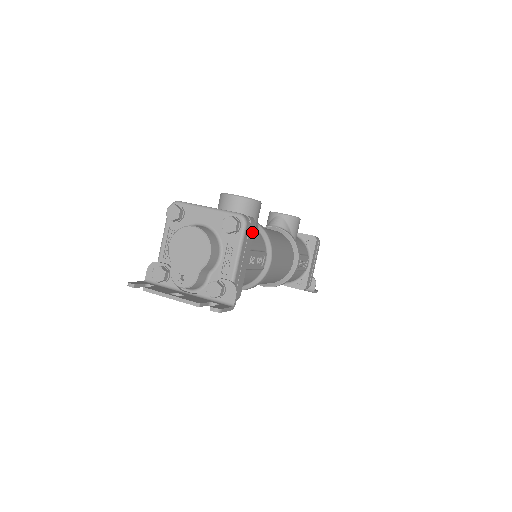
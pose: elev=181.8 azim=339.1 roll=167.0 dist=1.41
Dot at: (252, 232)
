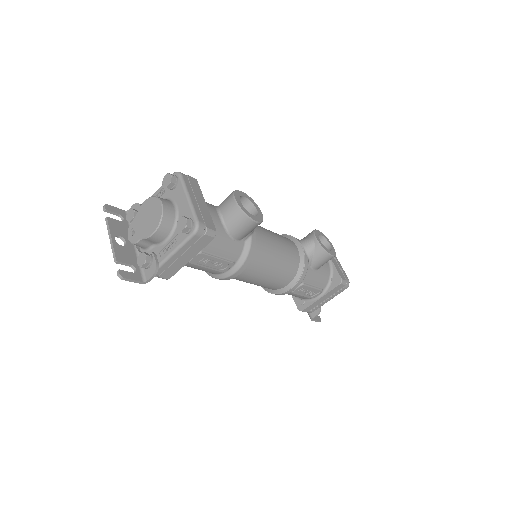
Dot at: (206, 242)
